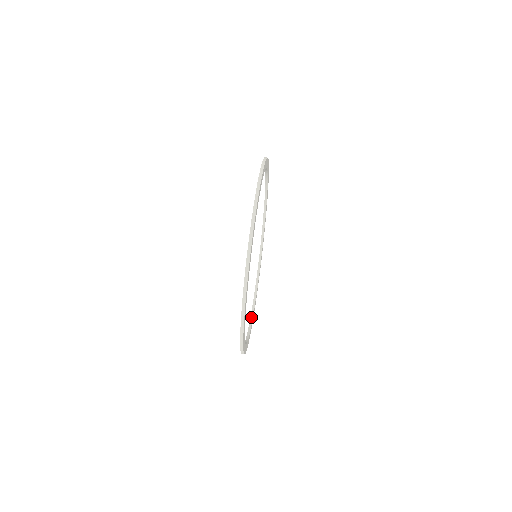
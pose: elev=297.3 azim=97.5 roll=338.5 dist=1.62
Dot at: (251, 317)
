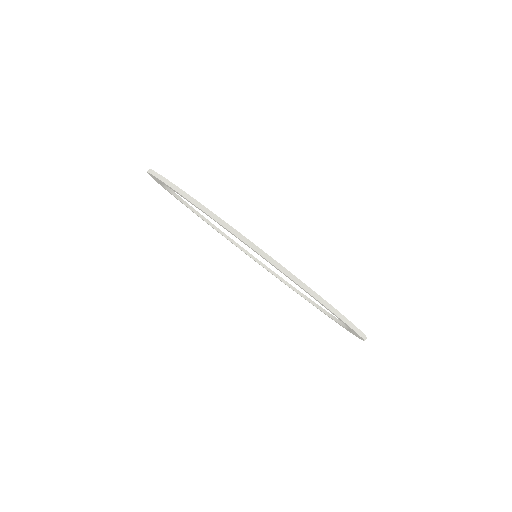
Dot at: (276, 276)
